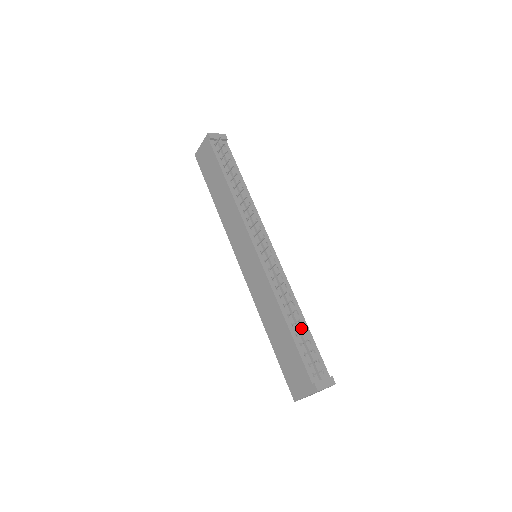
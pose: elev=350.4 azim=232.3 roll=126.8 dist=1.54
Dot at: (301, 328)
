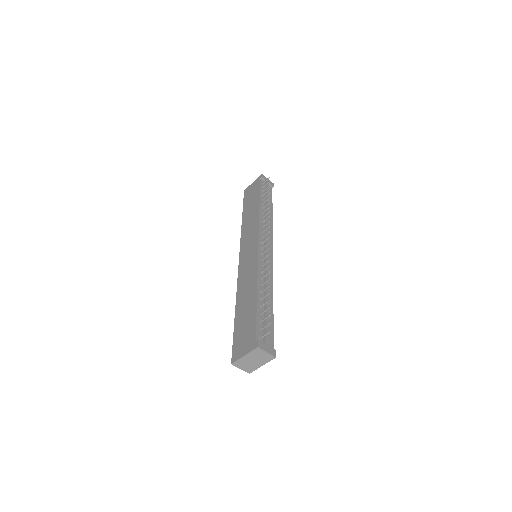
Dot at: (267, 305)
